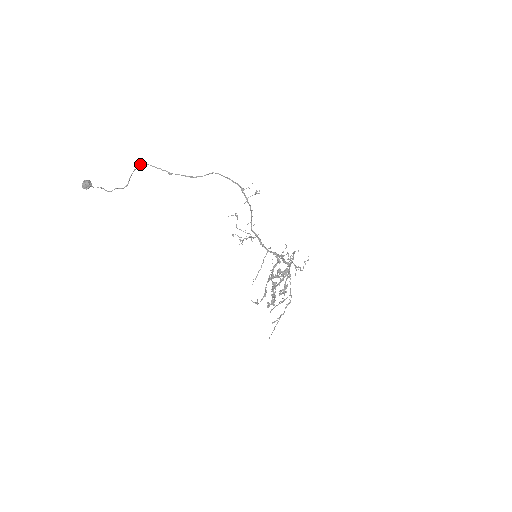
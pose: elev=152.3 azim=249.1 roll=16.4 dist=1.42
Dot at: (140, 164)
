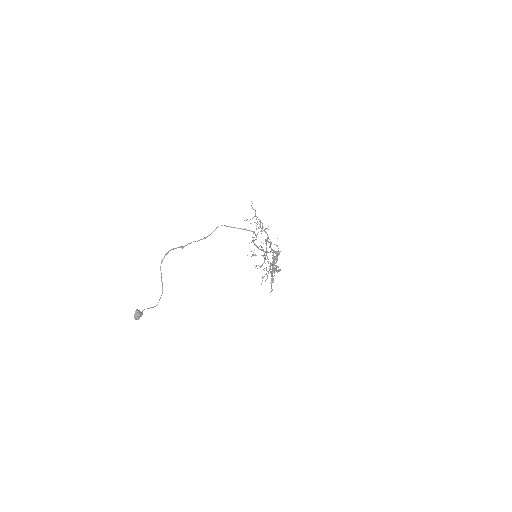
Dot at: (162, 261)
